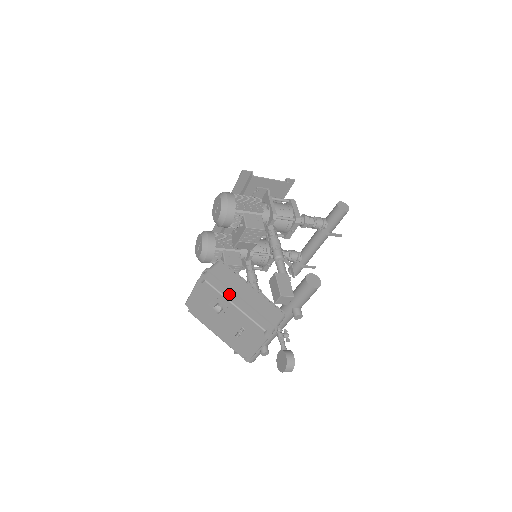
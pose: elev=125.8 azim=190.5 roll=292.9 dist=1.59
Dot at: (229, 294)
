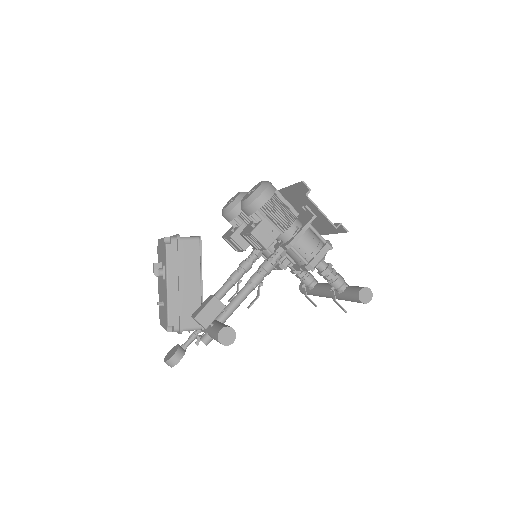
Dot at: (173, 272)
